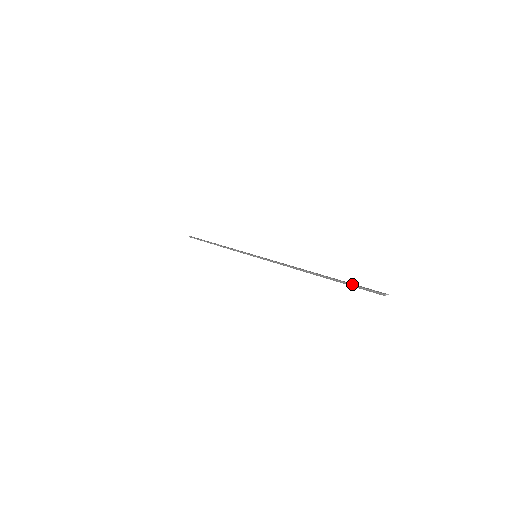
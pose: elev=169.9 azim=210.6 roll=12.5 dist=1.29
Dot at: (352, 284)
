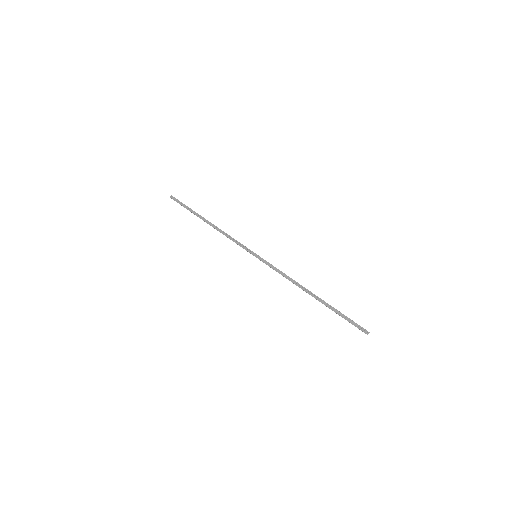
Dot at: occluded
